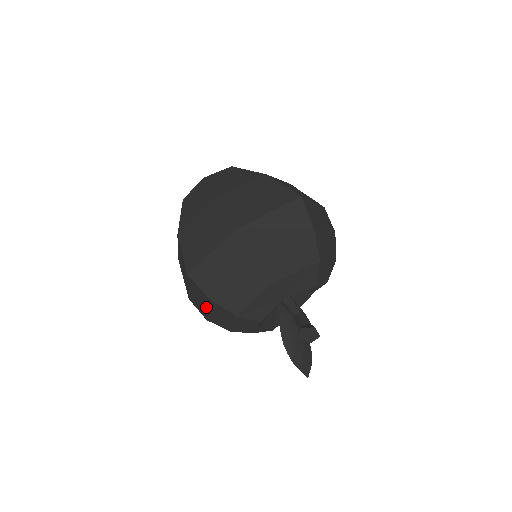
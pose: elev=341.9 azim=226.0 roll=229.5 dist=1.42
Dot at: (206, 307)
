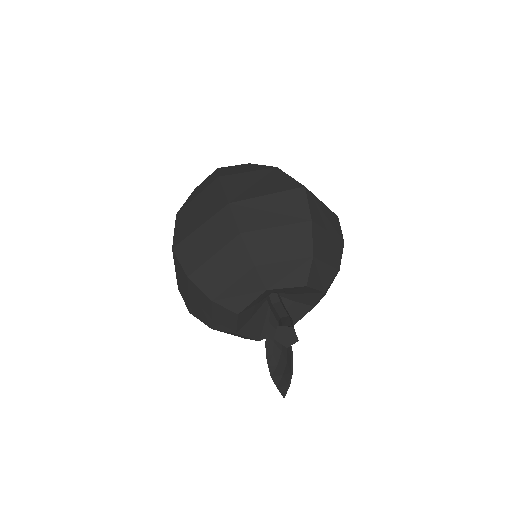
Dot at: (187, 292)
